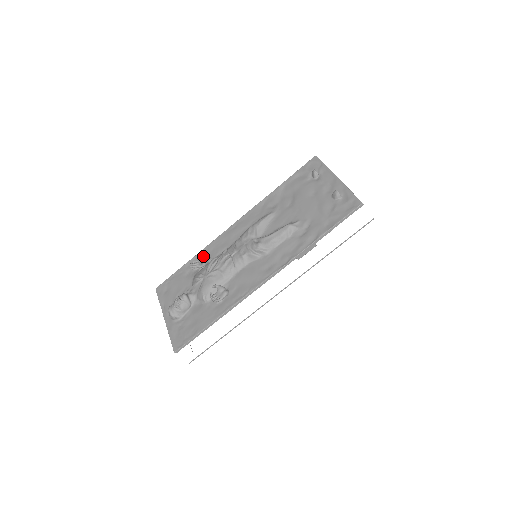
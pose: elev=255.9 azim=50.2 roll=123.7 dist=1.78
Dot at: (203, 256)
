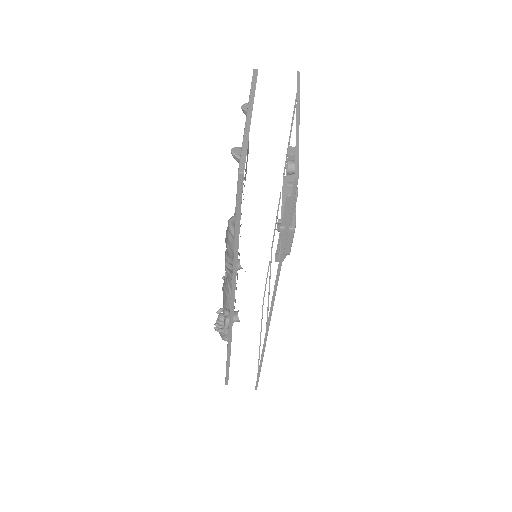
Dot at: occluded
